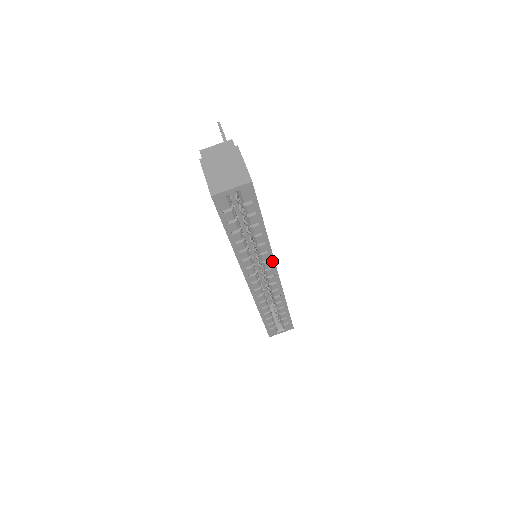
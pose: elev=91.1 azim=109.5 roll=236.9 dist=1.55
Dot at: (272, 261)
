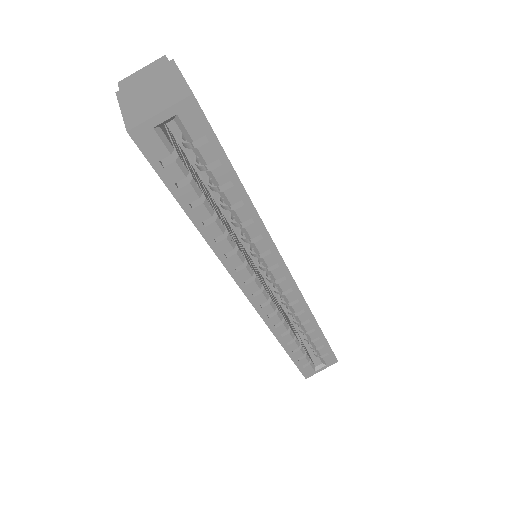
Dot at: (275, 252)
